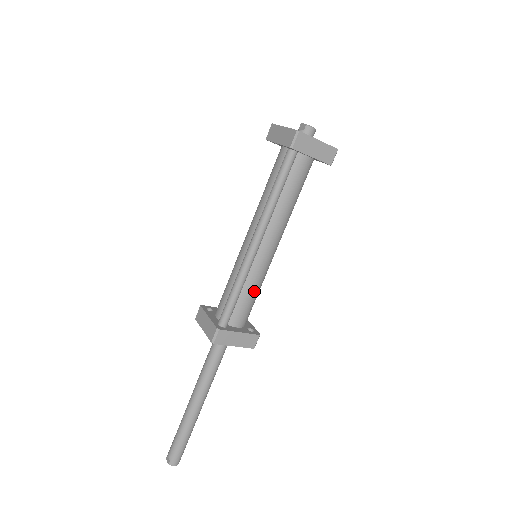
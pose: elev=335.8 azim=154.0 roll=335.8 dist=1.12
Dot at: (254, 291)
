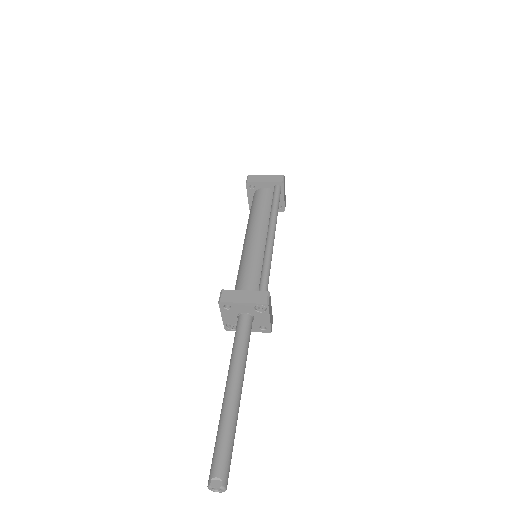
Dot at: occluded
